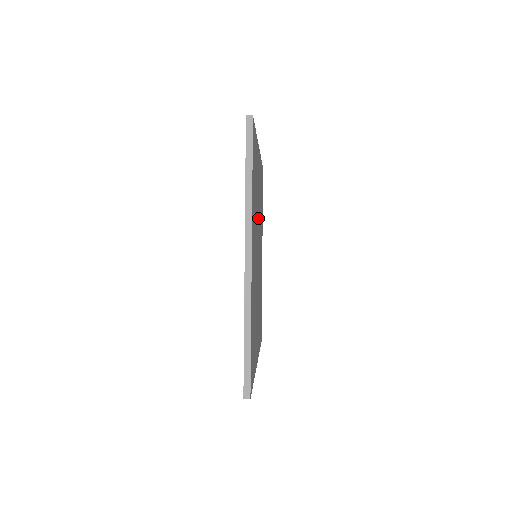
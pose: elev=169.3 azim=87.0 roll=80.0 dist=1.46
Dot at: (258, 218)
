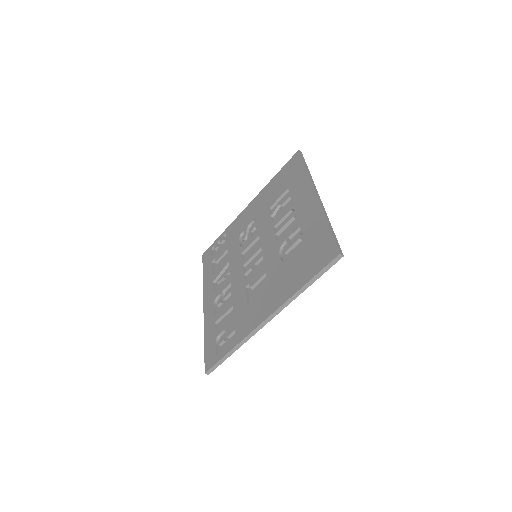
Dot at: occluded
